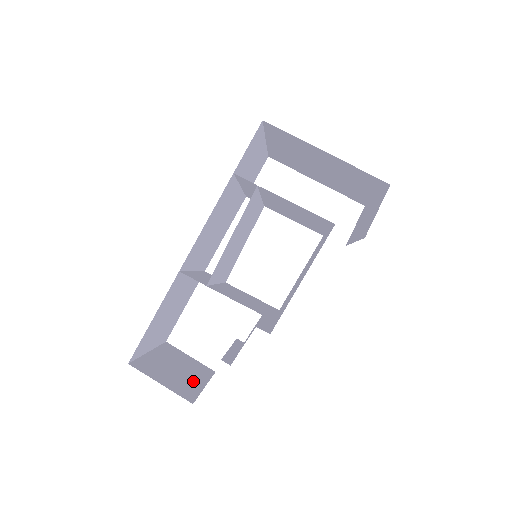
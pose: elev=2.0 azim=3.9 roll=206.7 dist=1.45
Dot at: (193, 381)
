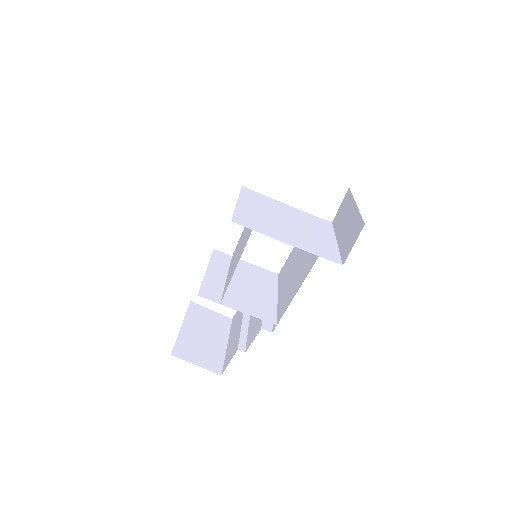
Dot at: (218, 345)
